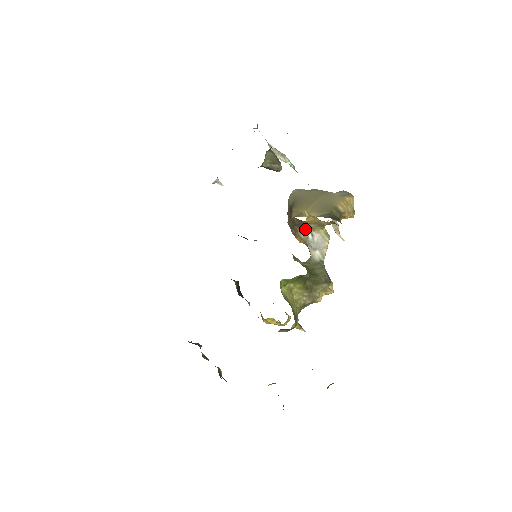
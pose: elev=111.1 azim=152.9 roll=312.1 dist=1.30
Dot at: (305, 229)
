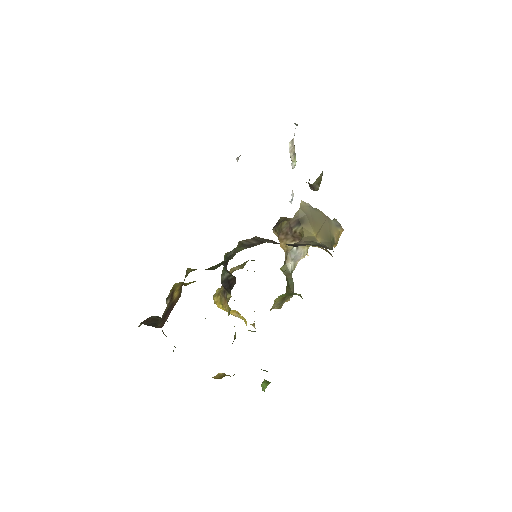
Dot at: occluded
